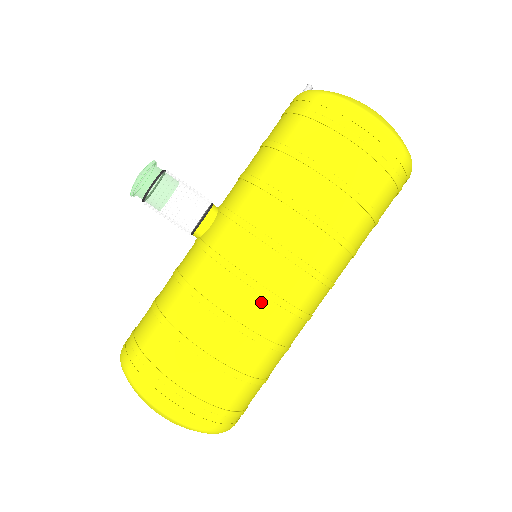
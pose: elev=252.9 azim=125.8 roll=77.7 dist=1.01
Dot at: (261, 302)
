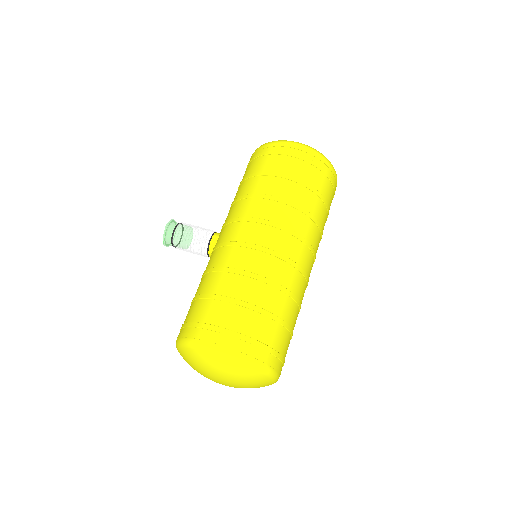
Dot at: (257, 254)
